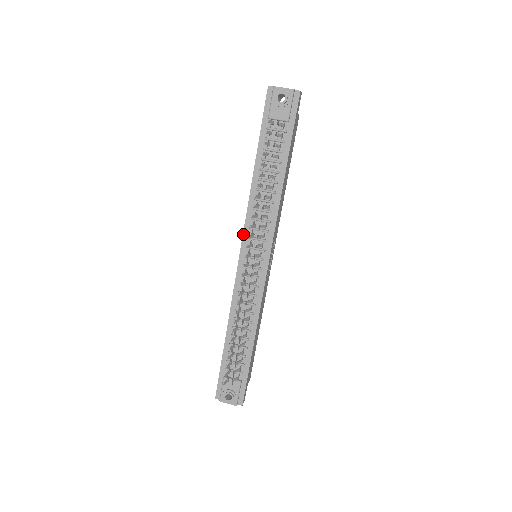
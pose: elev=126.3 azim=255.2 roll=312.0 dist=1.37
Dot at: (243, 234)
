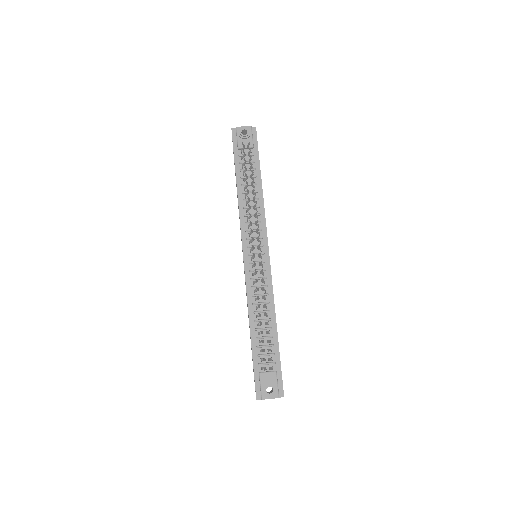
Dot at: (242, 238)
